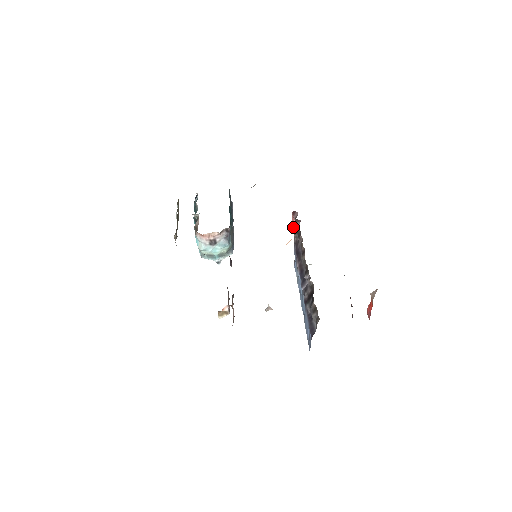
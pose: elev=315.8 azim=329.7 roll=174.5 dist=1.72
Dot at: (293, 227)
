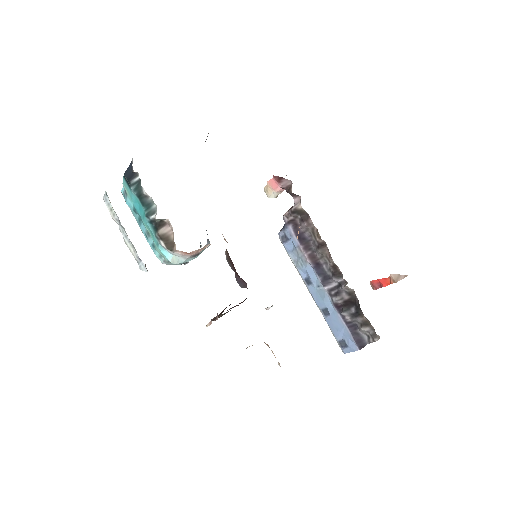
Dot at: (270, 191)
